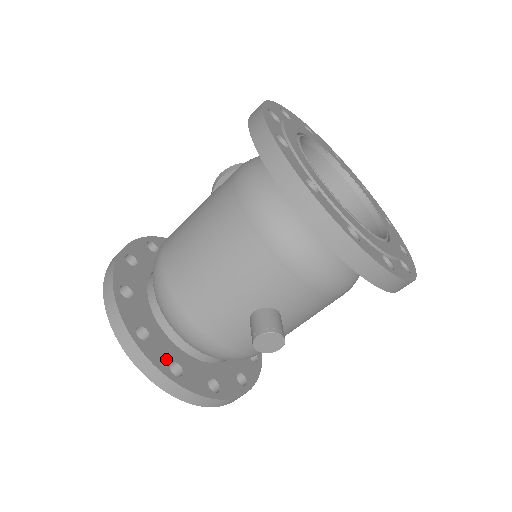
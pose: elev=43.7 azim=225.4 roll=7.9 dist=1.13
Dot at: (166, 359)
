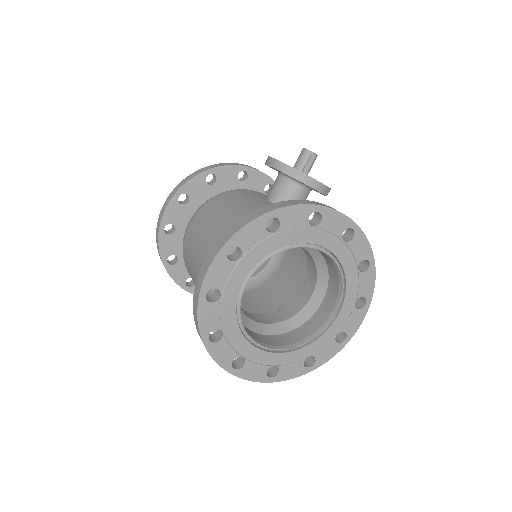
Dot at: (185, 276)
